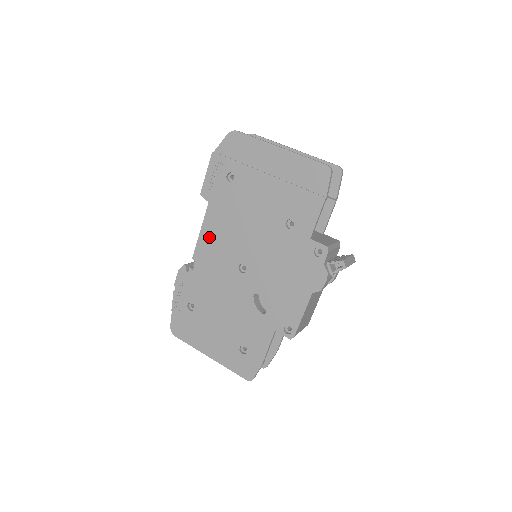
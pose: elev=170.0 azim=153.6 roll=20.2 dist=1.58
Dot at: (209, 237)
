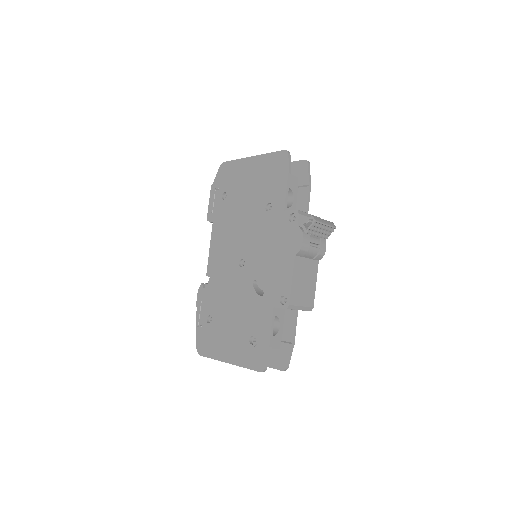
Dot at: (216, 250)
